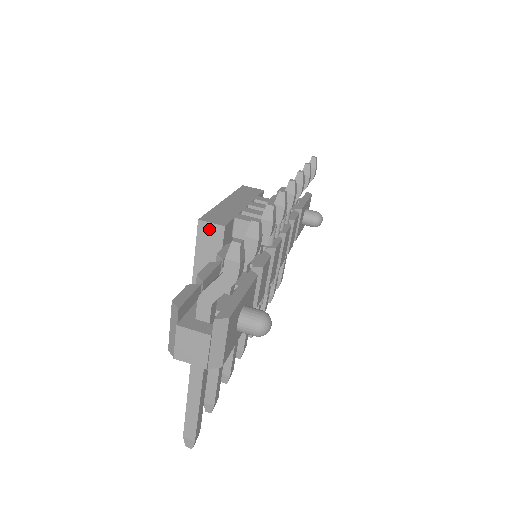
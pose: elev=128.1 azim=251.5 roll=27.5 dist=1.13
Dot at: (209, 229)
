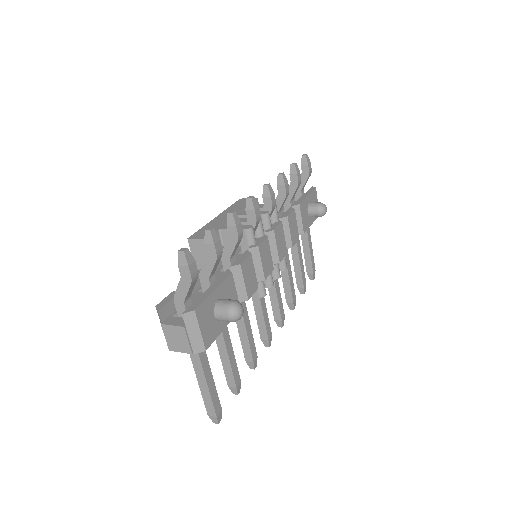
Dot at: (197, 244)
